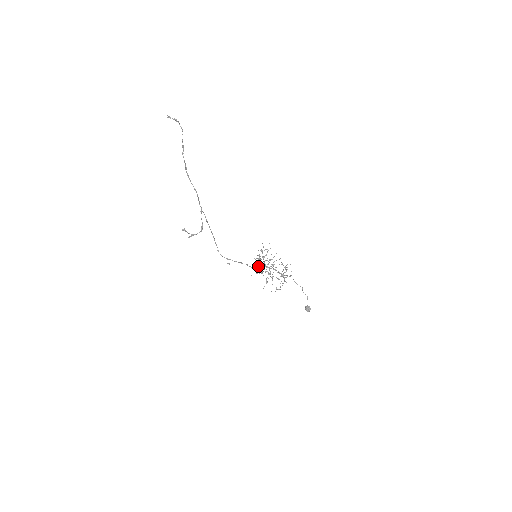
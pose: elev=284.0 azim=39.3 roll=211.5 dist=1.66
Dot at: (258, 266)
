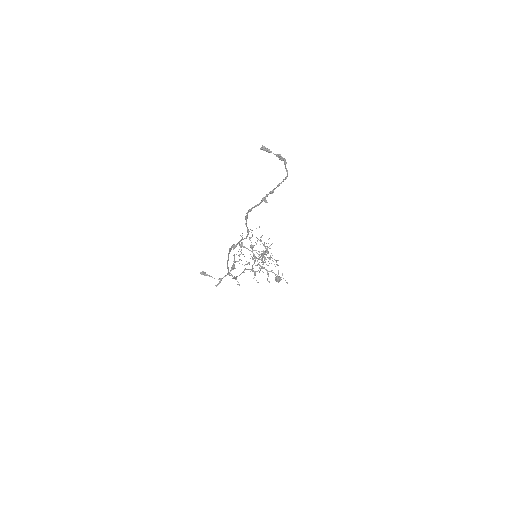
Dot at: (253, 264)
